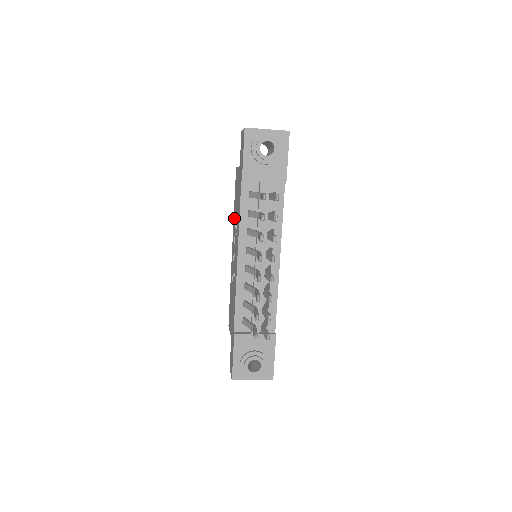
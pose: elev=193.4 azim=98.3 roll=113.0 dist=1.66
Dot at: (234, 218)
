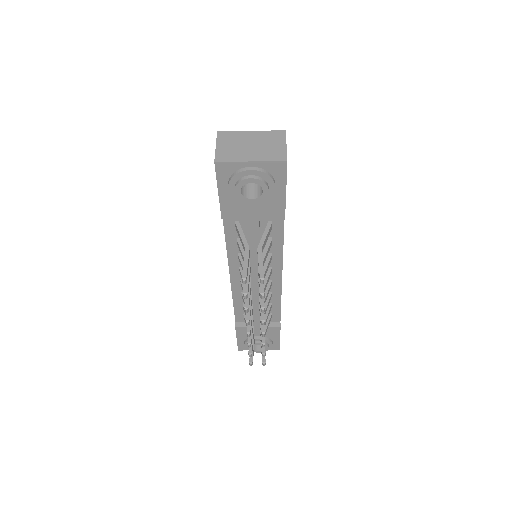
Dot at: occluded
